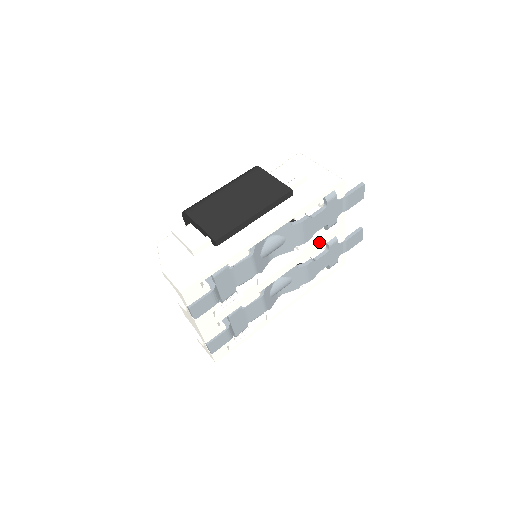
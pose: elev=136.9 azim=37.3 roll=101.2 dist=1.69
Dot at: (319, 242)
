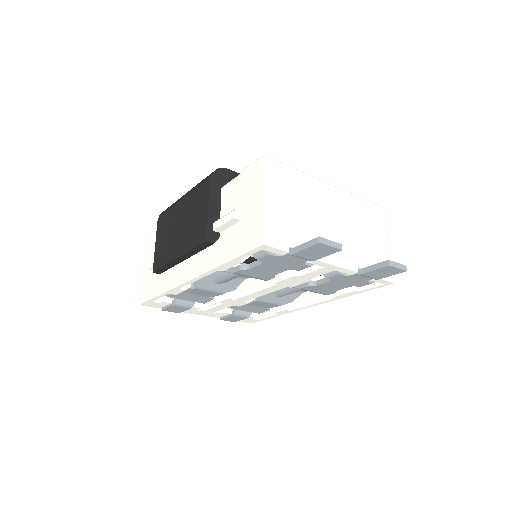
Dot at: (297, 277)
